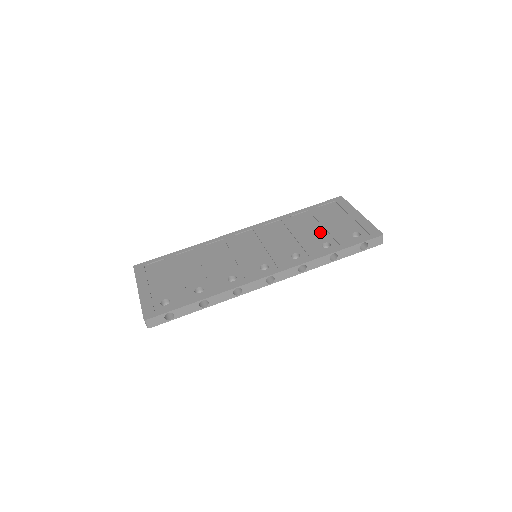
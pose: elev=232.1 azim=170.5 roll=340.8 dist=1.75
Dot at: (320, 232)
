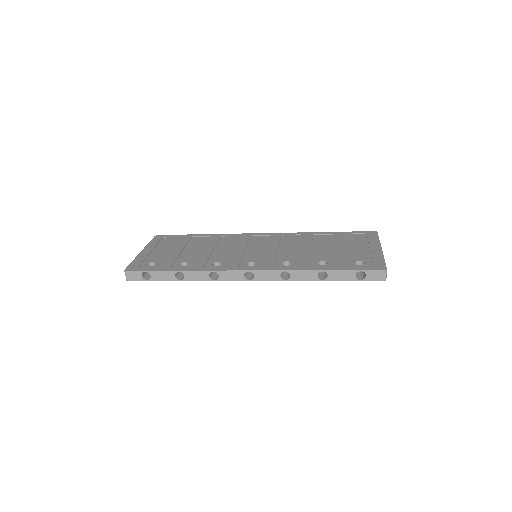
Dot at: (327, 252)
